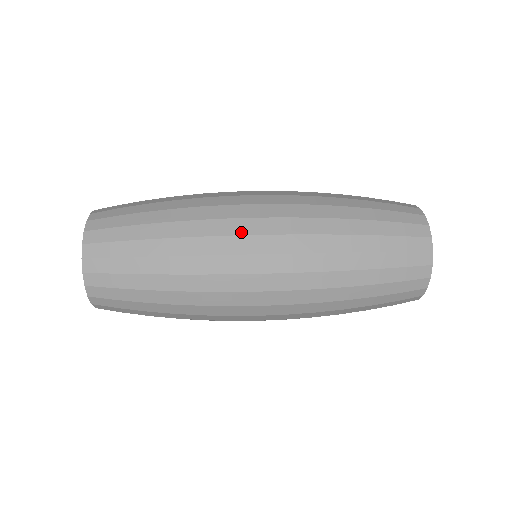
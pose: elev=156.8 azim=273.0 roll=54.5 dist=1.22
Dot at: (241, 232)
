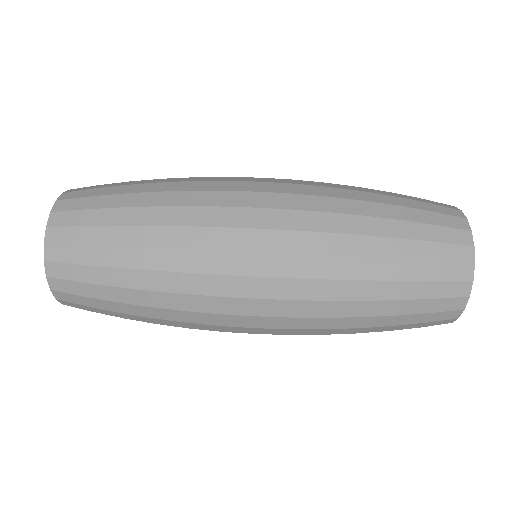
Dot at: (232, 325)
